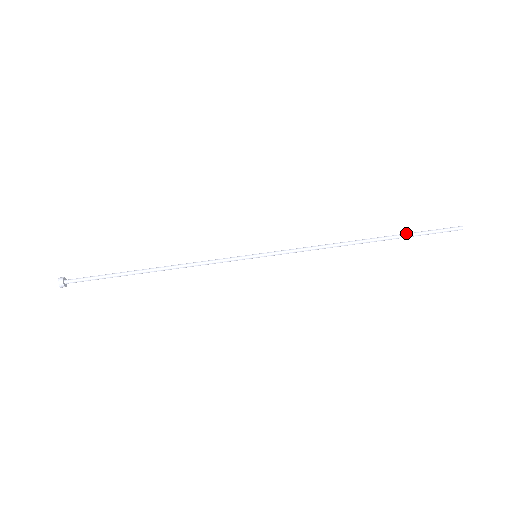
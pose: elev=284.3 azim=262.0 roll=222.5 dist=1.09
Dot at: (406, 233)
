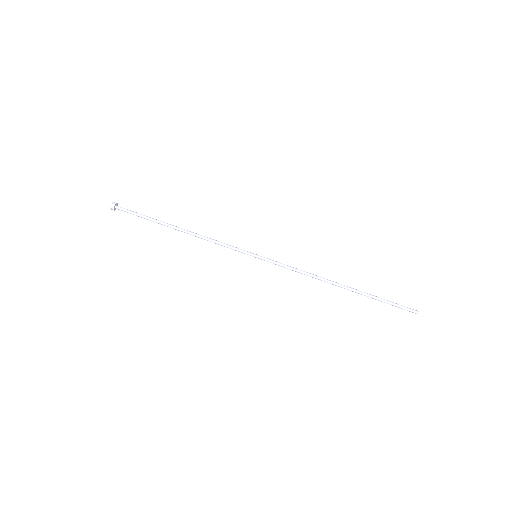
Dot at: (373, 295)
